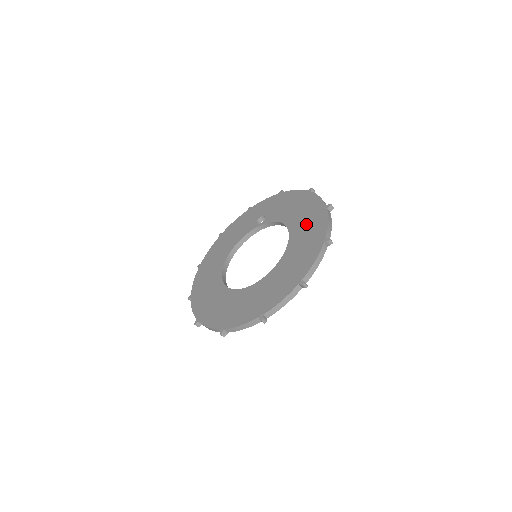
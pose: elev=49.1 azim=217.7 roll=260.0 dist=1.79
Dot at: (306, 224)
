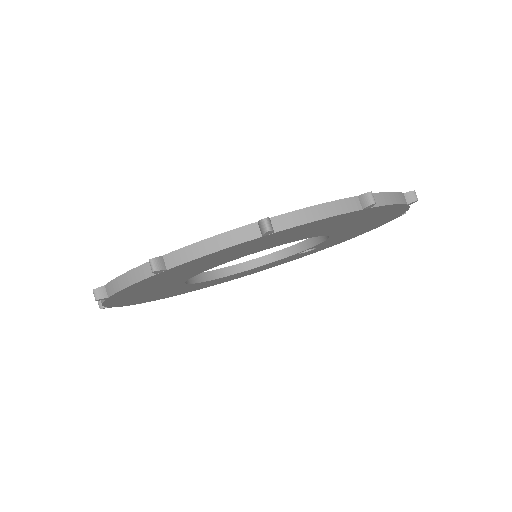
Dot at: occluded
